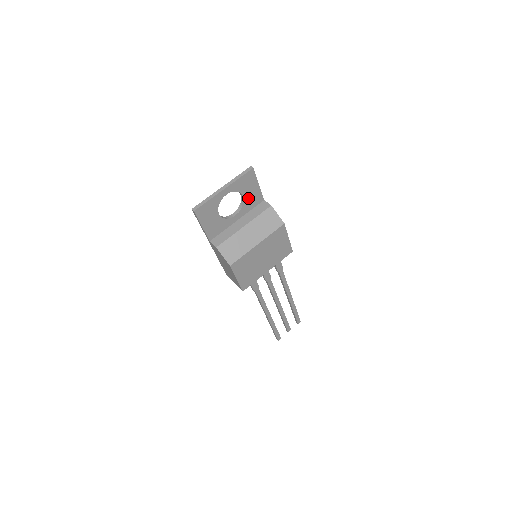
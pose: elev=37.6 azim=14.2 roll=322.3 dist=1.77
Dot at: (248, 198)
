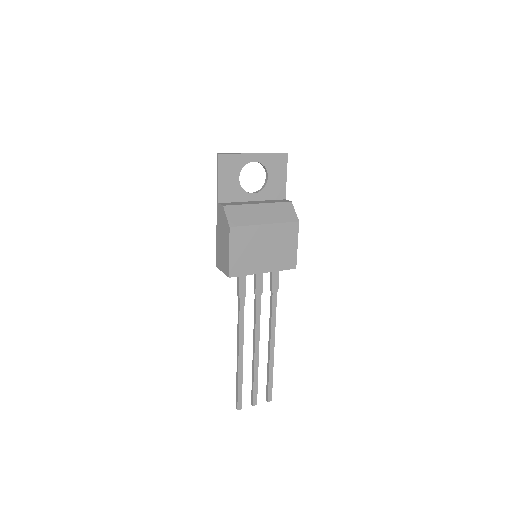
Dot at: (272, 184)
